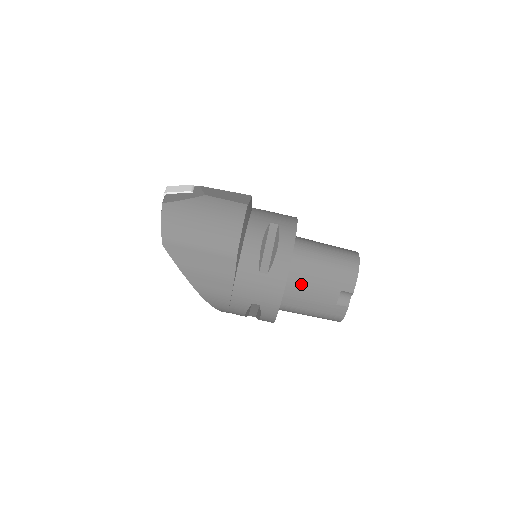
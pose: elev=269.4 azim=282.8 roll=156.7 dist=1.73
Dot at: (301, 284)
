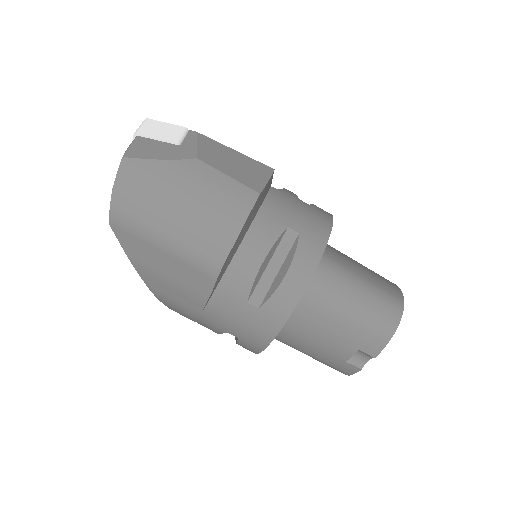
Dot at: (305, 324)
